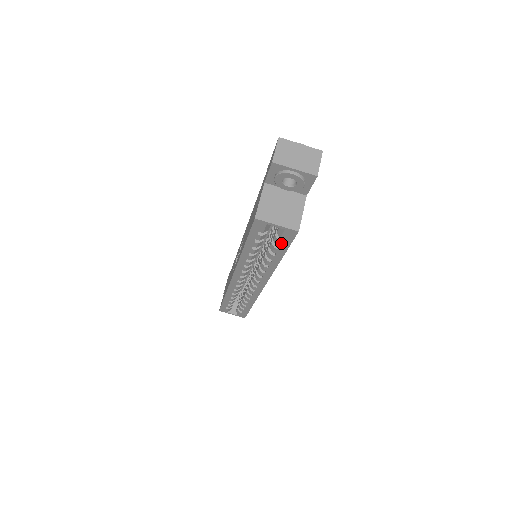
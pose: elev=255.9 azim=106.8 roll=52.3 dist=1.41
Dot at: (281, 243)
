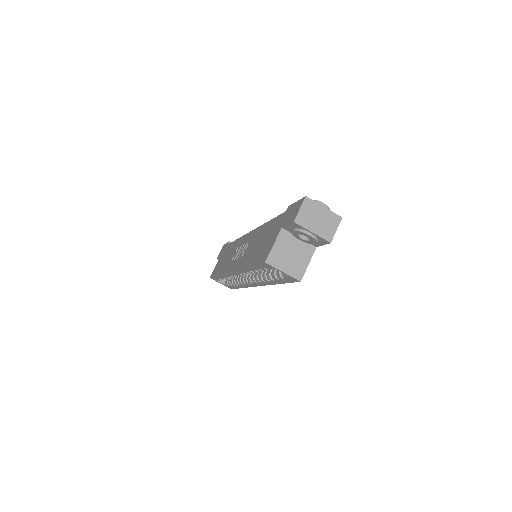
Dot at: (282, 279)
